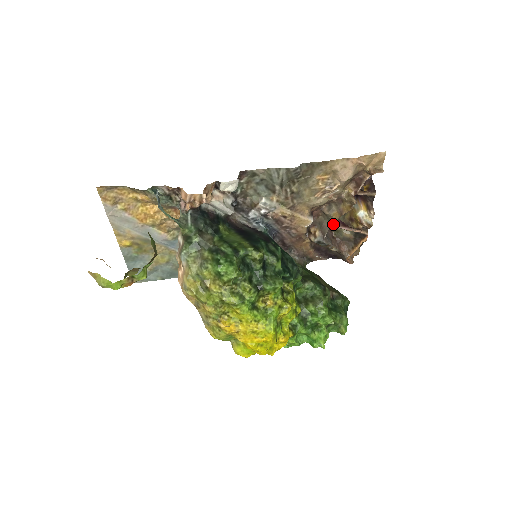
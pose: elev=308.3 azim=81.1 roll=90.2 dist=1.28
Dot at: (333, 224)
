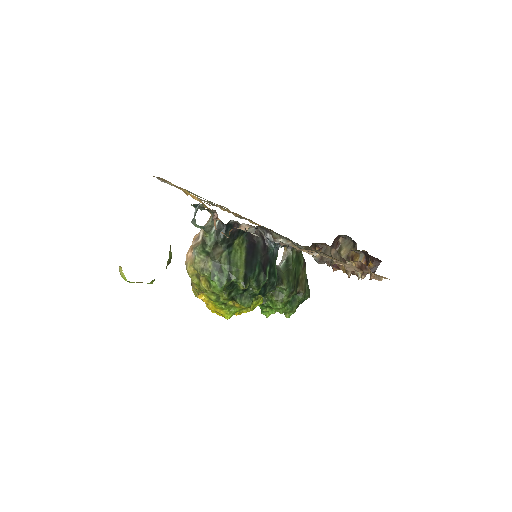
Dot at: (331, 262)
